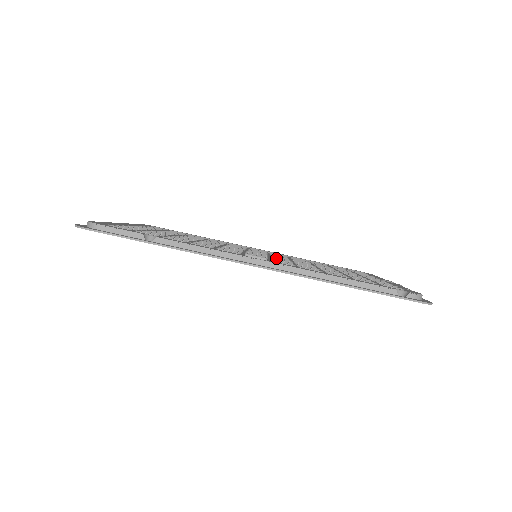
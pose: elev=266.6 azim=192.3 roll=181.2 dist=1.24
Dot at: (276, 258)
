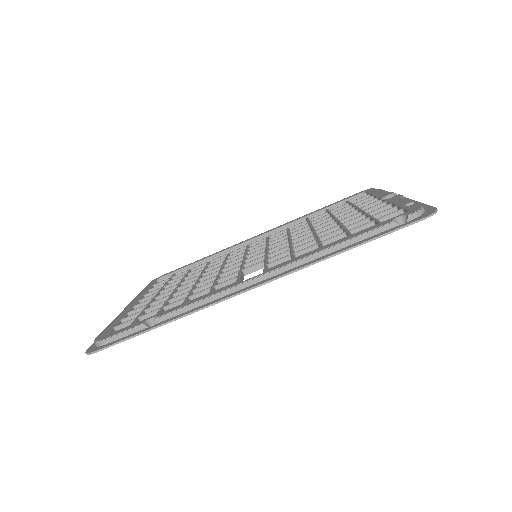
Dot at: (273, 248)
